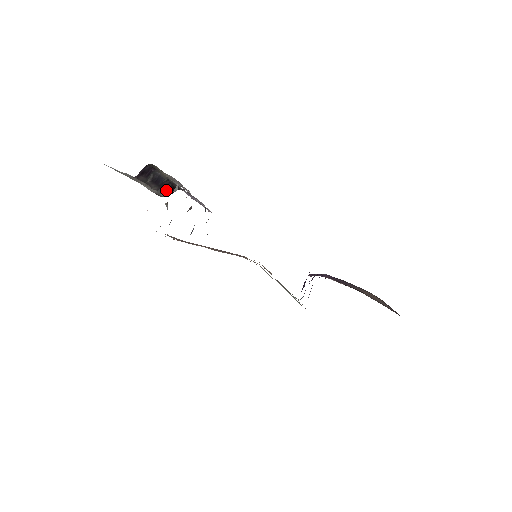
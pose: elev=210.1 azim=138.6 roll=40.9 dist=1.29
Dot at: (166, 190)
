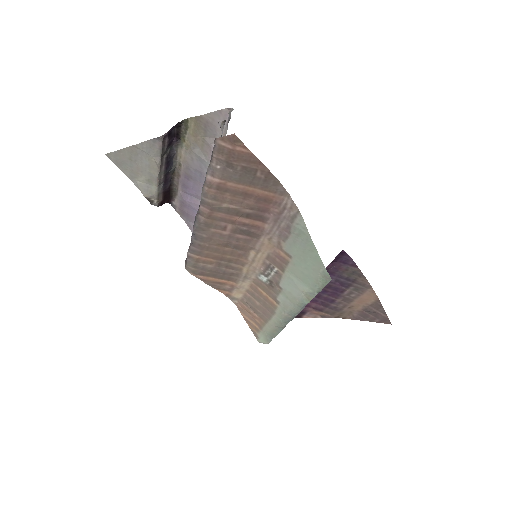
Dot at: (163, 191)
